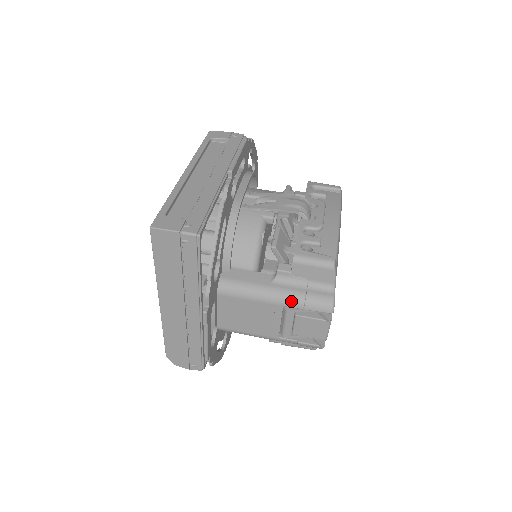
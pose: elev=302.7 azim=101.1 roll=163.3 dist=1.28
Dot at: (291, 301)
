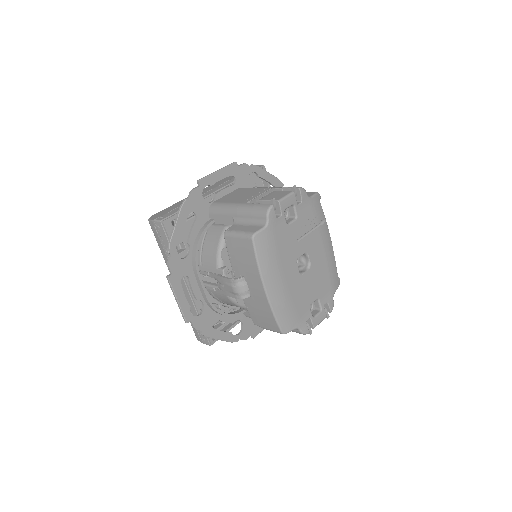
Dot at: occluded
